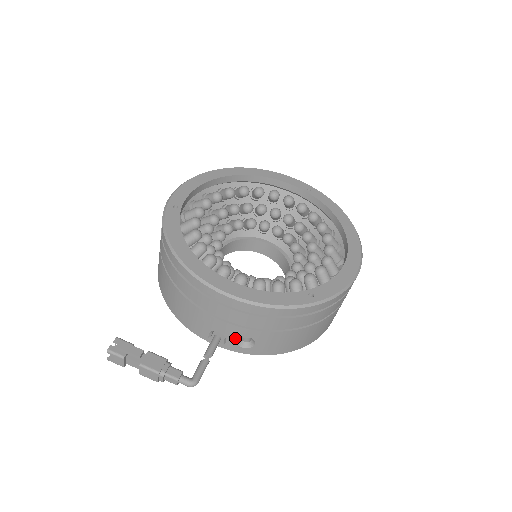
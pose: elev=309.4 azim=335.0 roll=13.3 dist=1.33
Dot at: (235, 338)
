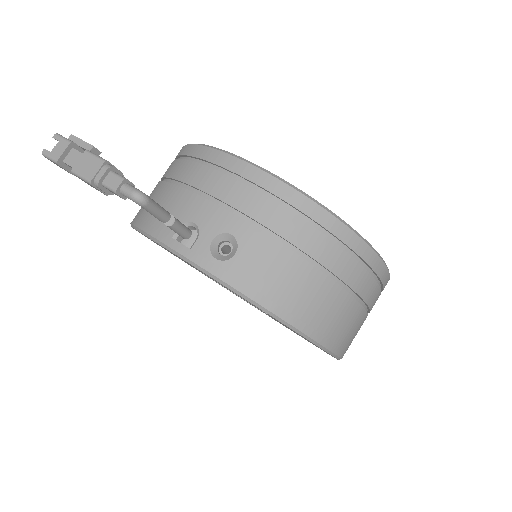
Dot at: (213, 235)
